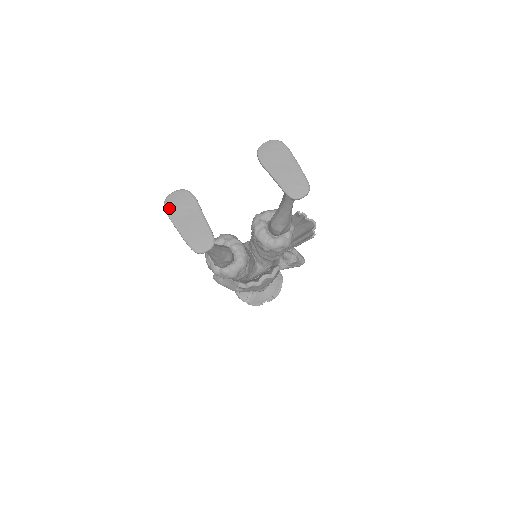
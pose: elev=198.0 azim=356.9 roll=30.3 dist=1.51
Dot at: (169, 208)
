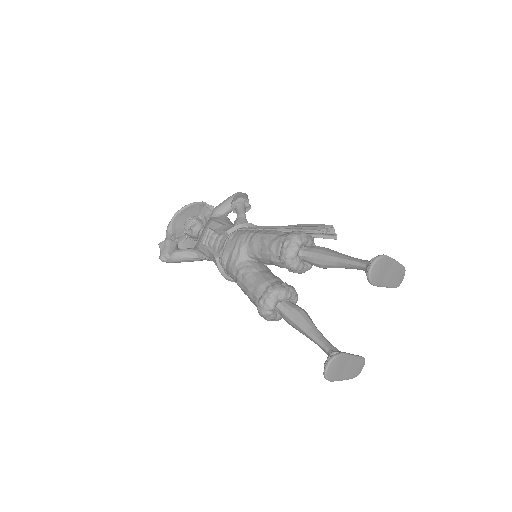
Dot at: (332, 378)
